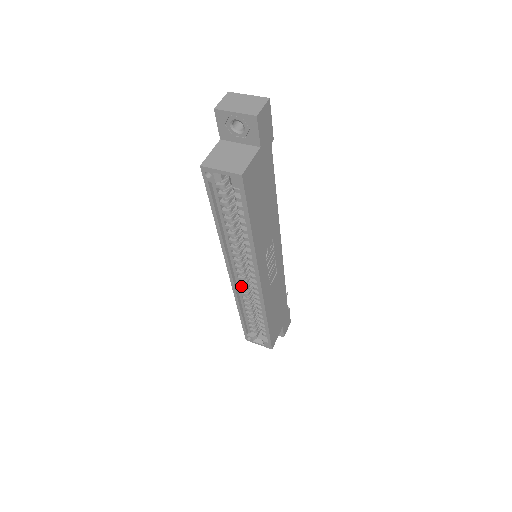
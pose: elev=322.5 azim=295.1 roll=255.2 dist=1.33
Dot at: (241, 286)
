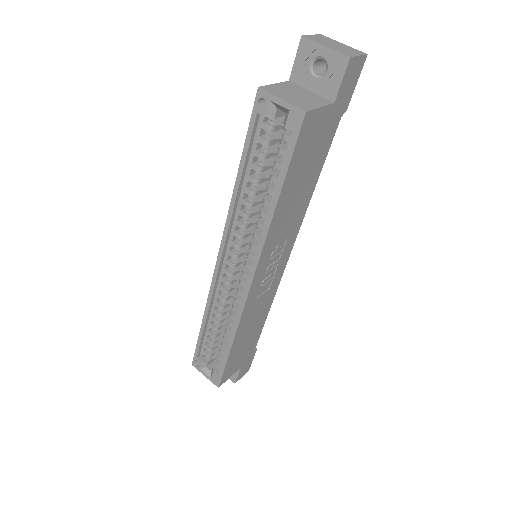
Dot at: (222, 285)
